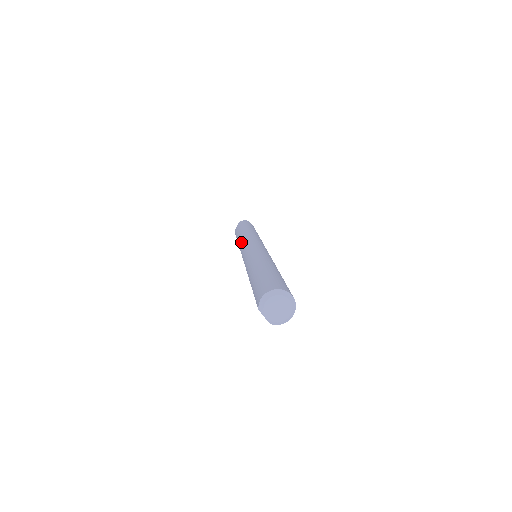
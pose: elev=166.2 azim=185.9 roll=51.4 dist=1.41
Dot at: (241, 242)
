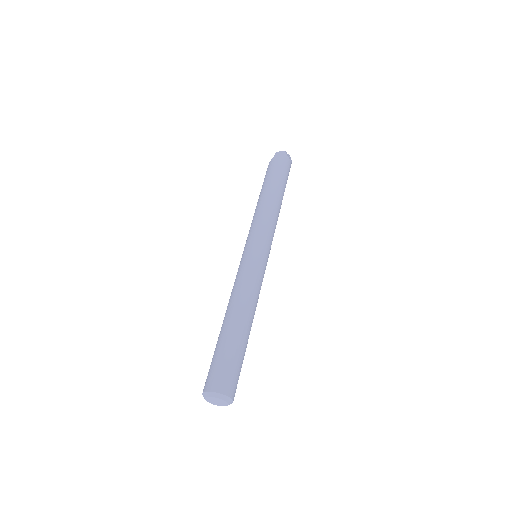
Dot at: (253, 221)
